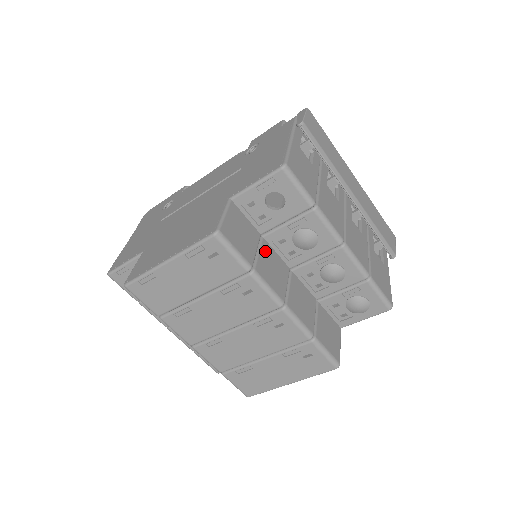
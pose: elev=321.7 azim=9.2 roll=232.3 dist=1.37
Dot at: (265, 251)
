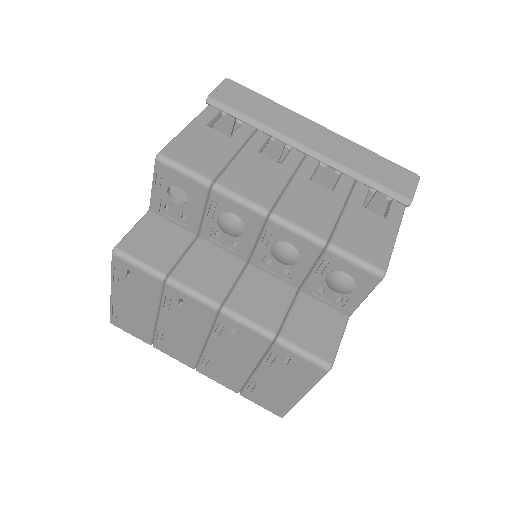
Dot at: (198, 252)
